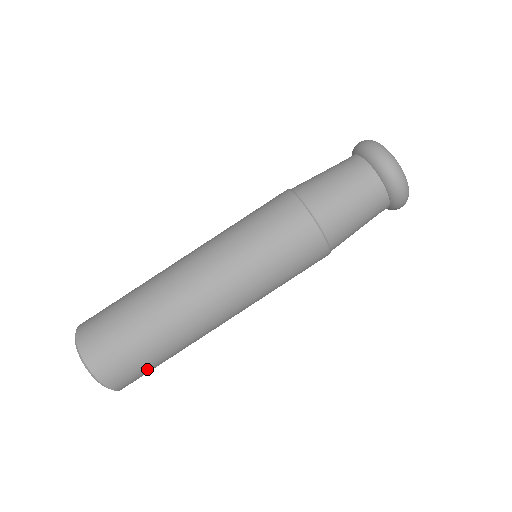
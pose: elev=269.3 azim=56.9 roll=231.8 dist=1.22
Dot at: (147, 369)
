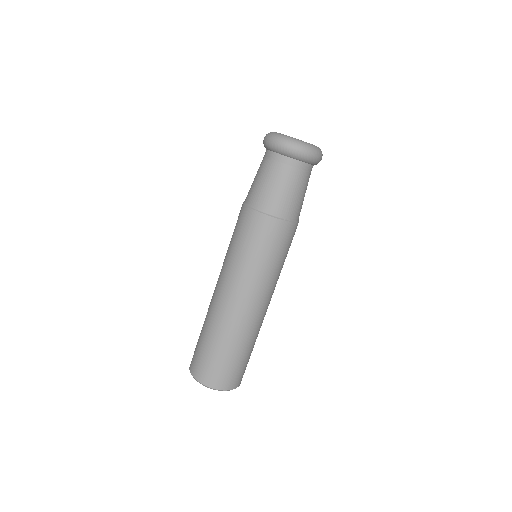
Dot at: occluded
